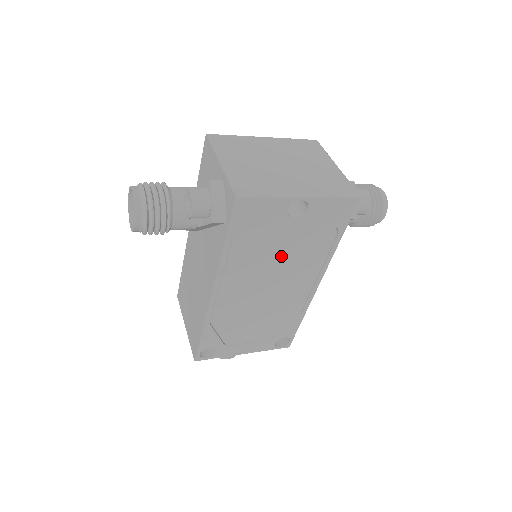
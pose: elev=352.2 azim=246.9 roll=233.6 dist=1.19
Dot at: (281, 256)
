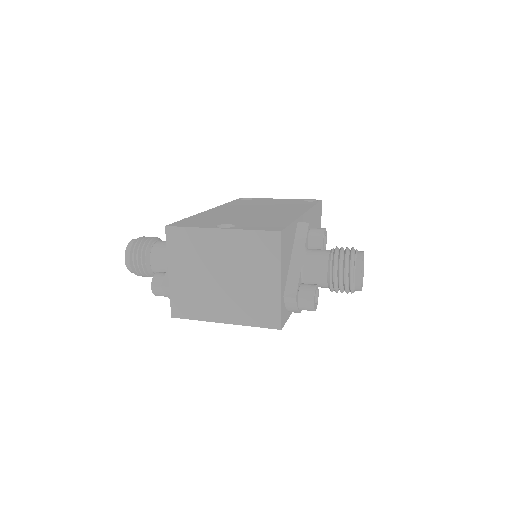
Dot at: occluded
